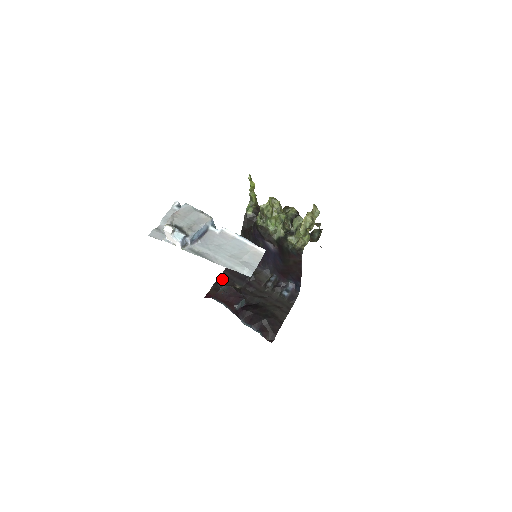
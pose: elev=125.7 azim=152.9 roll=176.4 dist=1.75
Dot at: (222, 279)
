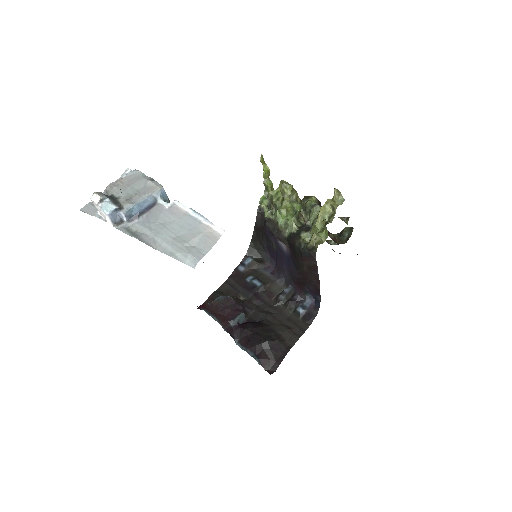
Dot at: (224, 287)
